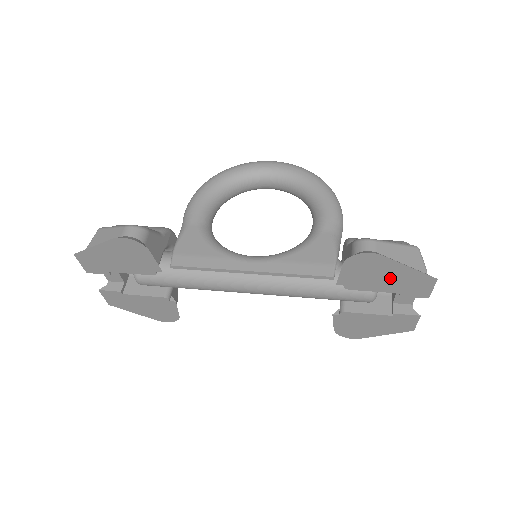
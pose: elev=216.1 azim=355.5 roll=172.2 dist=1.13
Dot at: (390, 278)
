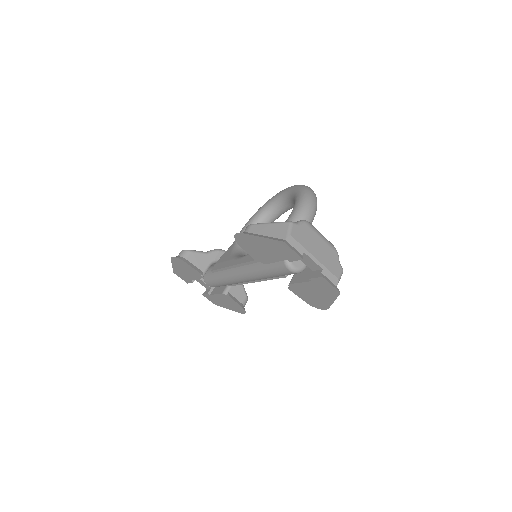
Dot at: (267, 249)
